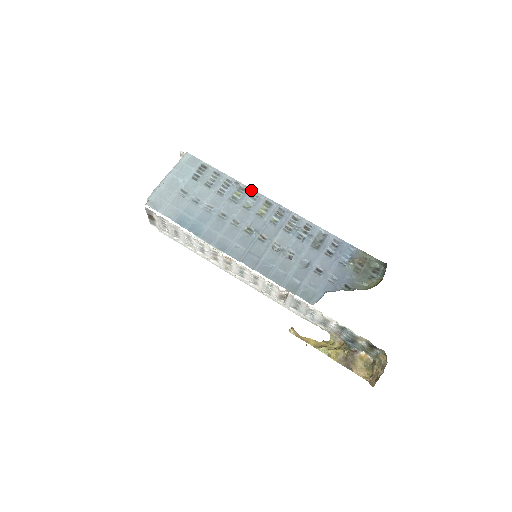
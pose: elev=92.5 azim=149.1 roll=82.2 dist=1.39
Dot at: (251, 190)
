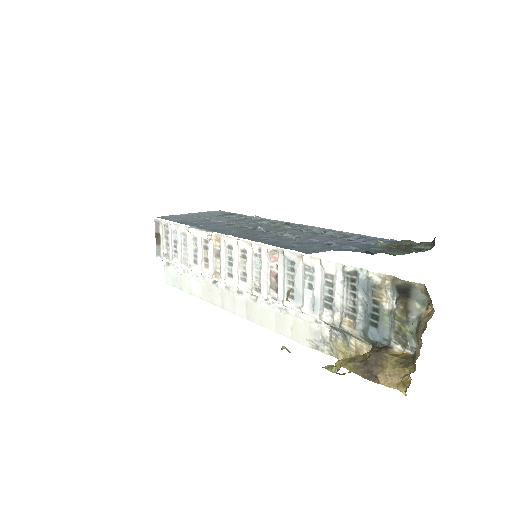
Dot at: (272, 220)
